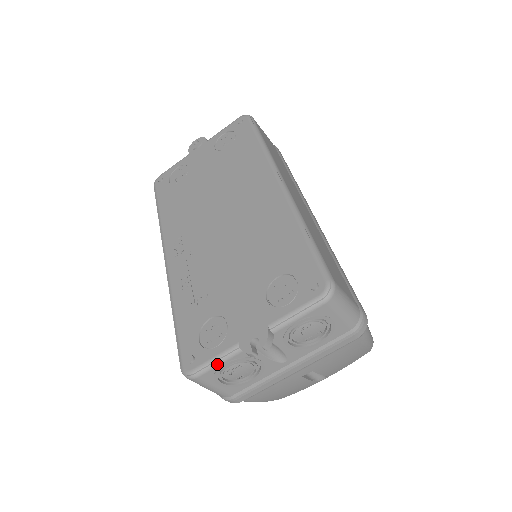
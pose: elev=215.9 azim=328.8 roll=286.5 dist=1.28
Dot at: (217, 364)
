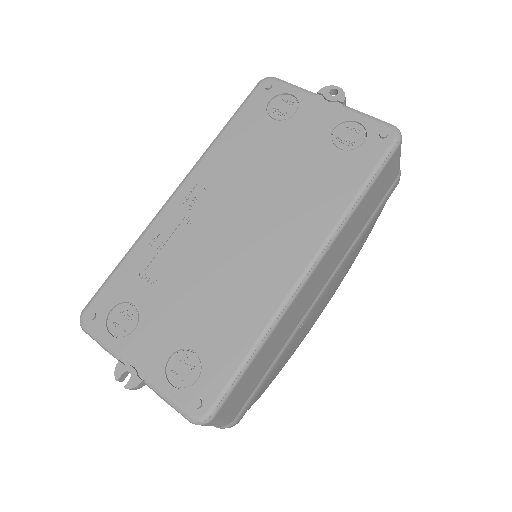
Dot at: (100, 345)
